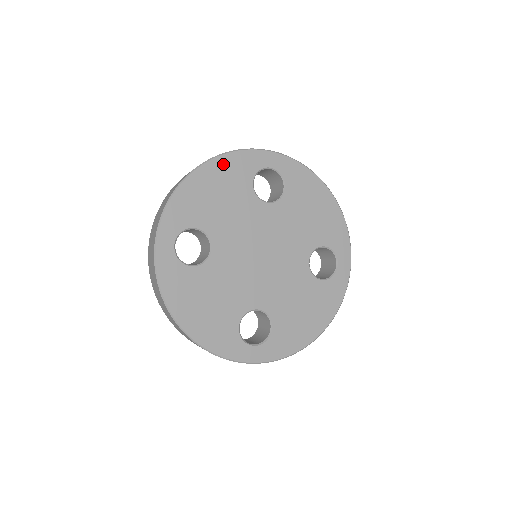
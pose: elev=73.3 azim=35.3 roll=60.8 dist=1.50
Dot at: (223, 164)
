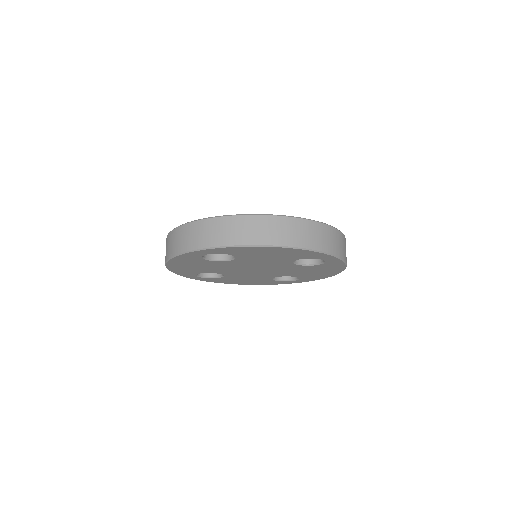
Dot at: (176, 261)
